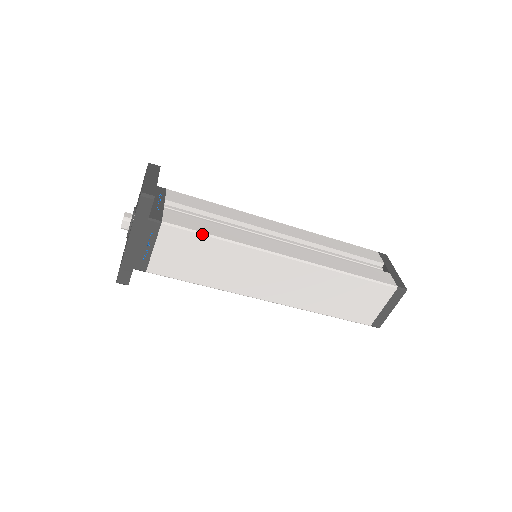
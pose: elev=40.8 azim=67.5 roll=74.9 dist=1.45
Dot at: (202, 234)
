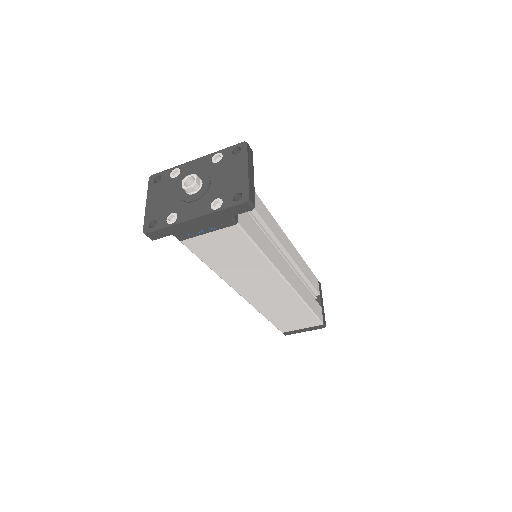
Dot at: (255, 245)
